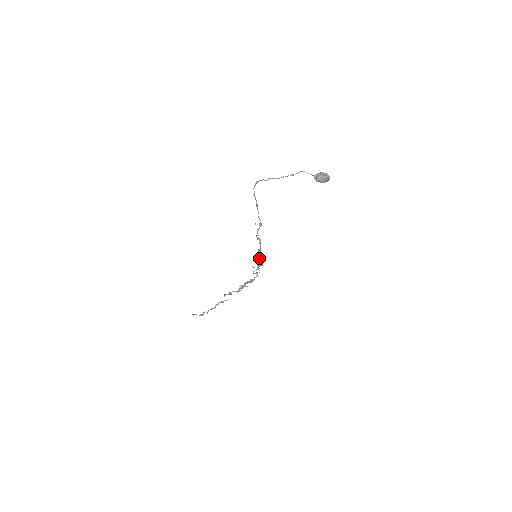
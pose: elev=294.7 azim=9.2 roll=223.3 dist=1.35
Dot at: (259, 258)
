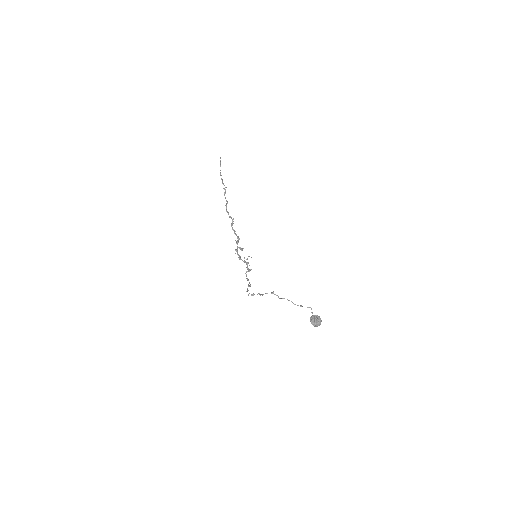
Dot at: (249, 271)
